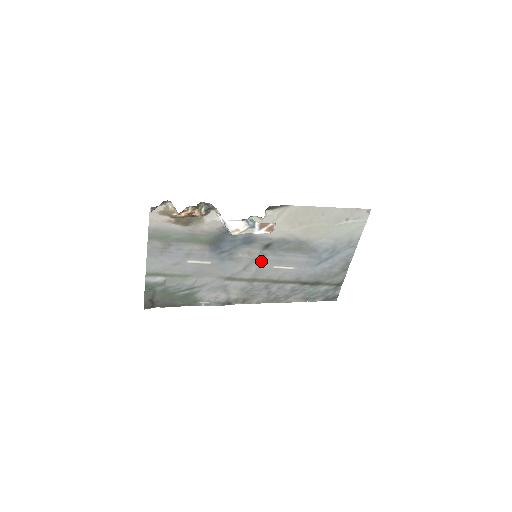
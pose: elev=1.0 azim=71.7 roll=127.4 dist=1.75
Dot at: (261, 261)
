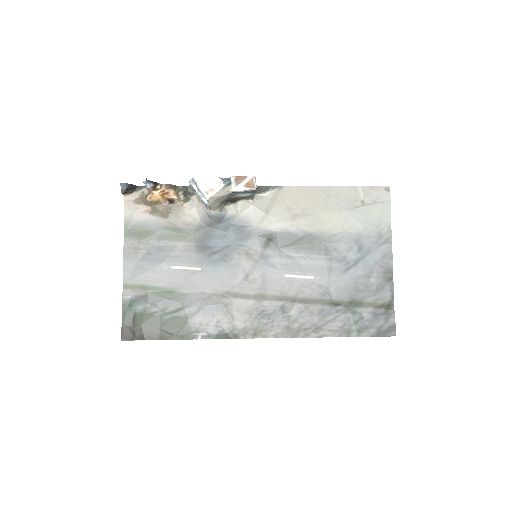
Dot at: (266, 266)
